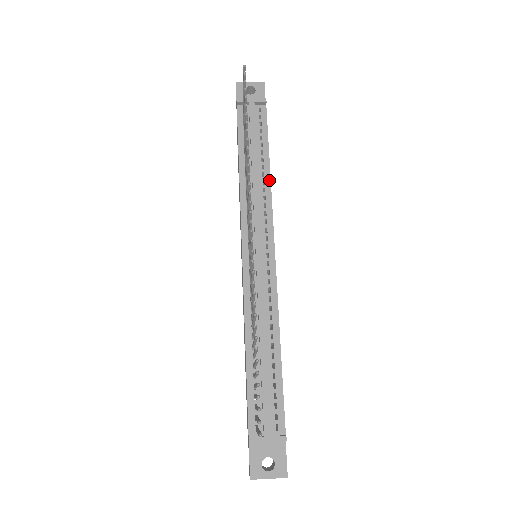
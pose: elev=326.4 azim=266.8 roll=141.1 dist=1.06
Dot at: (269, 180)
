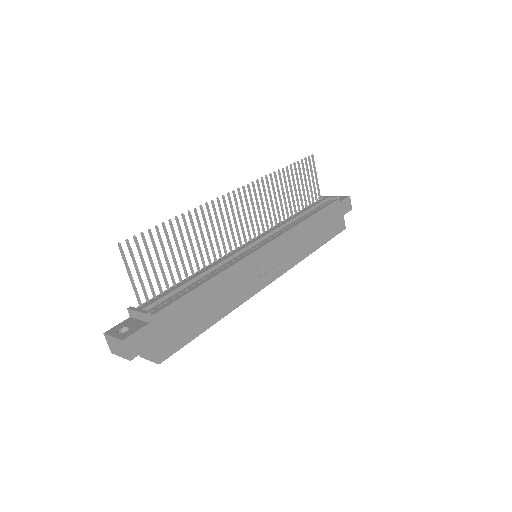
Dot at: (300, 222)
